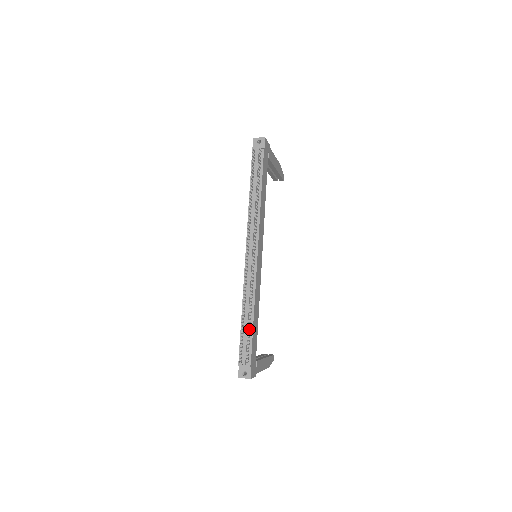
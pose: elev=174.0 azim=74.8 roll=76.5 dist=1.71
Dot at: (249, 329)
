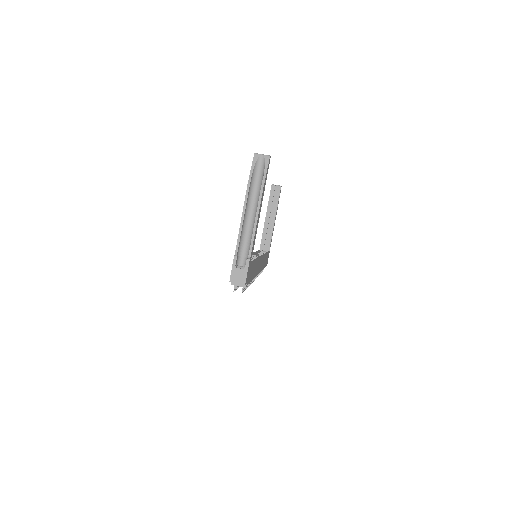
Dot at: occluded
